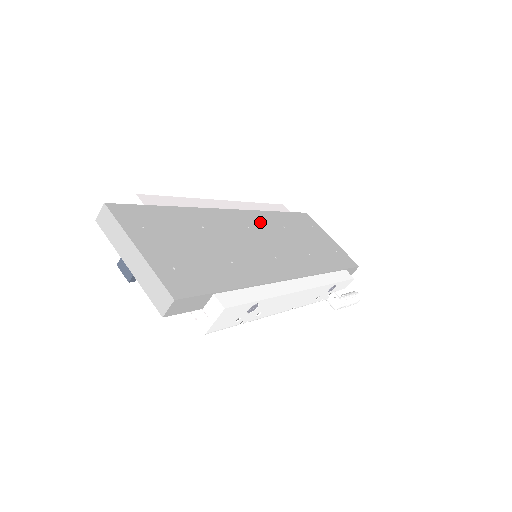
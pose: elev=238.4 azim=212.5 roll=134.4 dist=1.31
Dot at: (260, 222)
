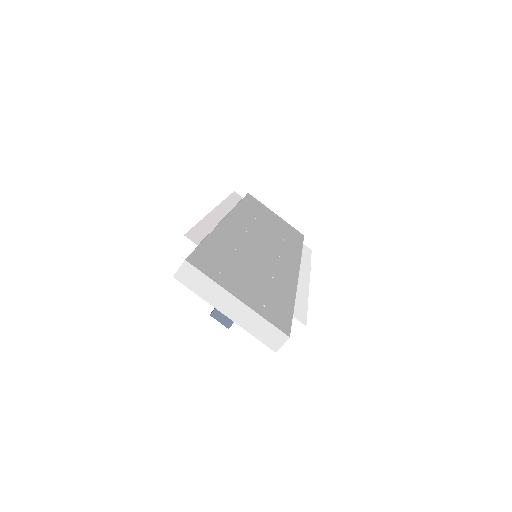
Dot at: (245, 221)
